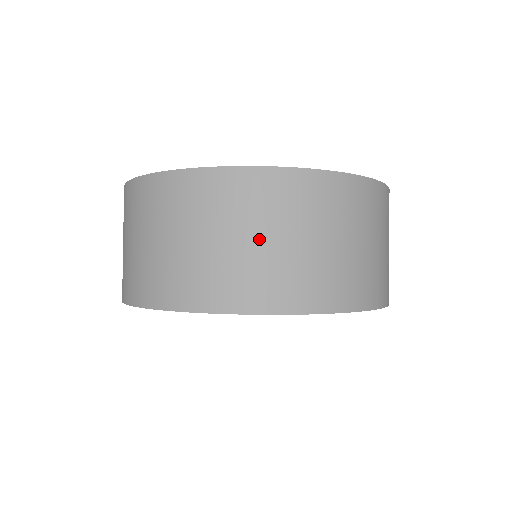
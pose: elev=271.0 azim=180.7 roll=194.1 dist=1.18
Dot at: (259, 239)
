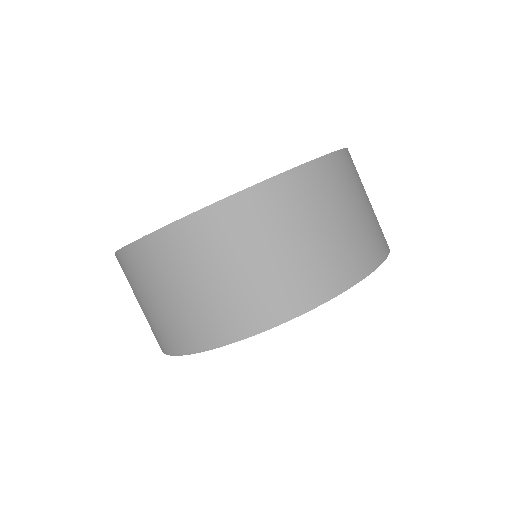
Dot at: (163, 297)
